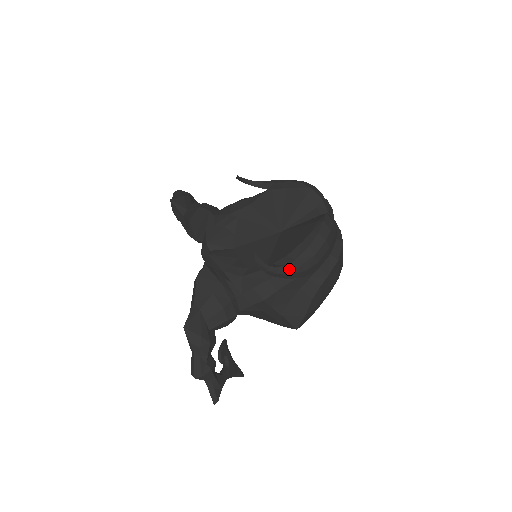
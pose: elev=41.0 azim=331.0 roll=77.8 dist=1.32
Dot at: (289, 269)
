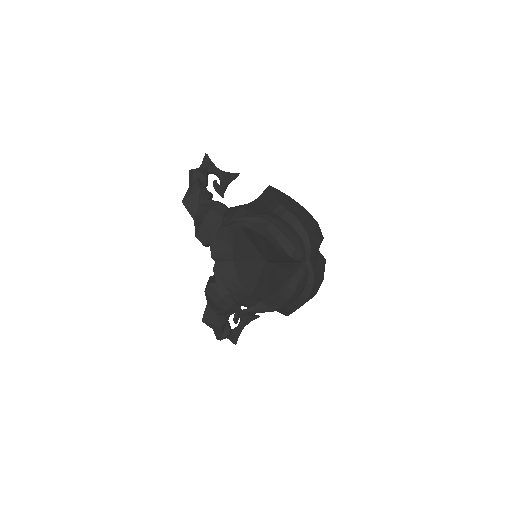
Dot at: (263, 312)
